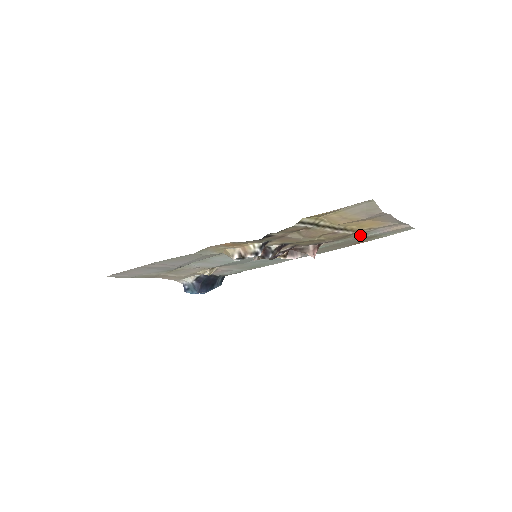
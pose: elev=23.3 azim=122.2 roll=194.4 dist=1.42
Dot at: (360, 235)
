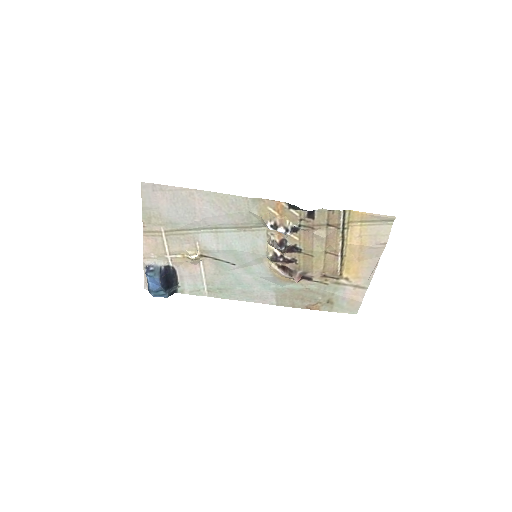
Dot at: (332, 287)
